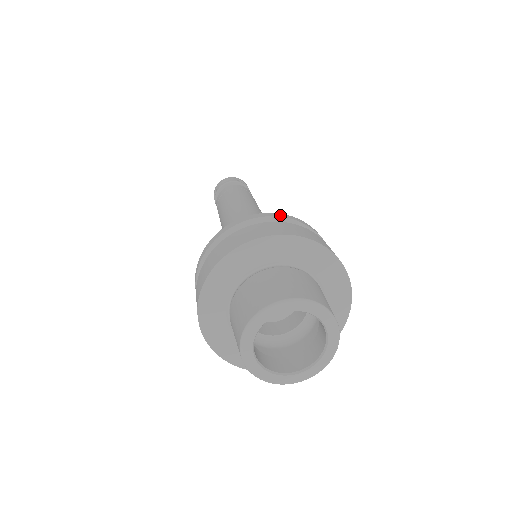
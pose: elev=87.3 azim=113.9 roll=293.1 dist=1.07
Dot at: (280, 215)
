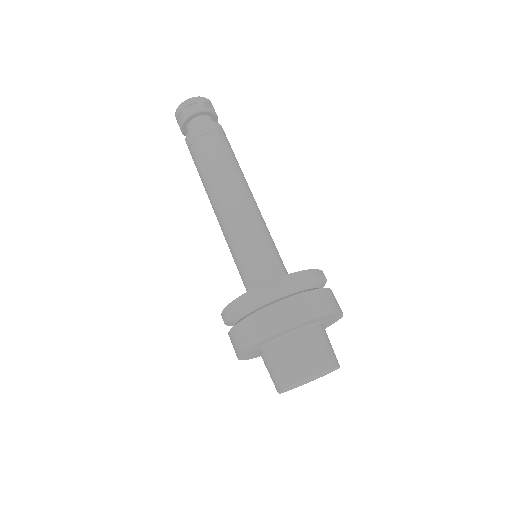
Dot at: (302, 276)
